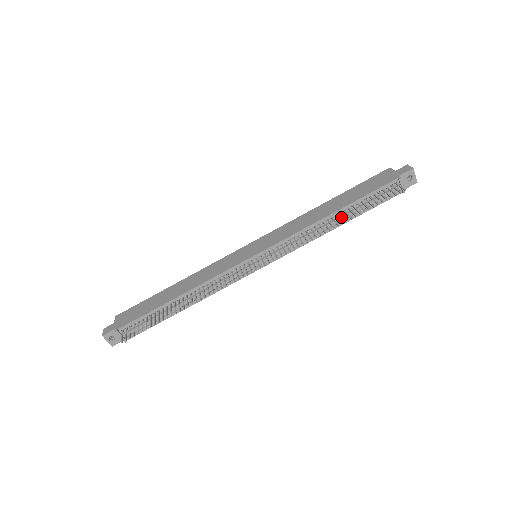
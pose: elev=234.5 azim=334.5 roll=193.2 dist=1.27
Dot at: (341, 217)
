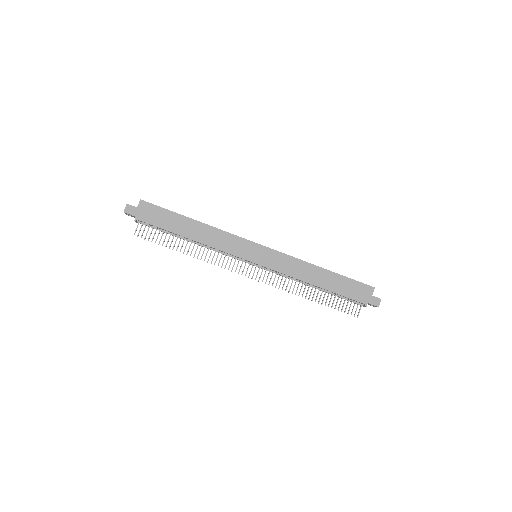
Dot at: (318, 289)
